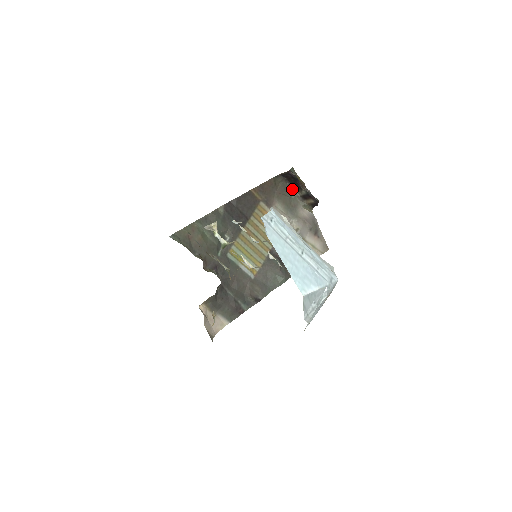
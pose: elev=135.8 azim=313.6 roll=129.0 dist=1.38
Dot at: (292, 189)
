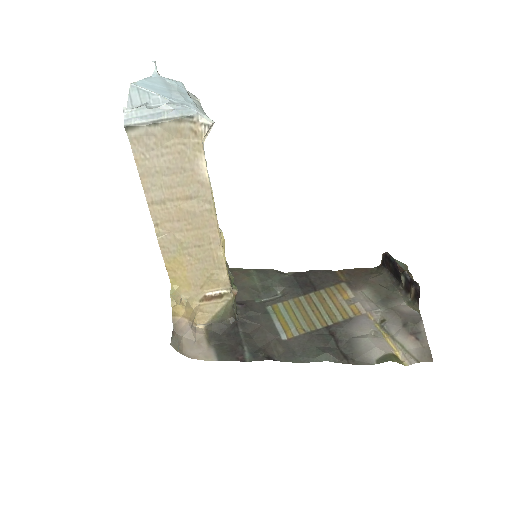
Dot at: (395, 283)
